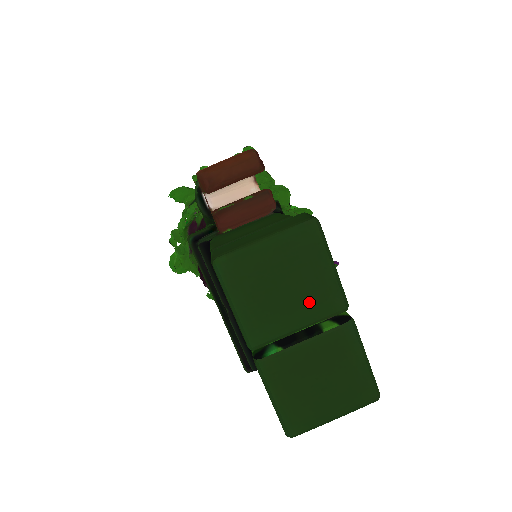
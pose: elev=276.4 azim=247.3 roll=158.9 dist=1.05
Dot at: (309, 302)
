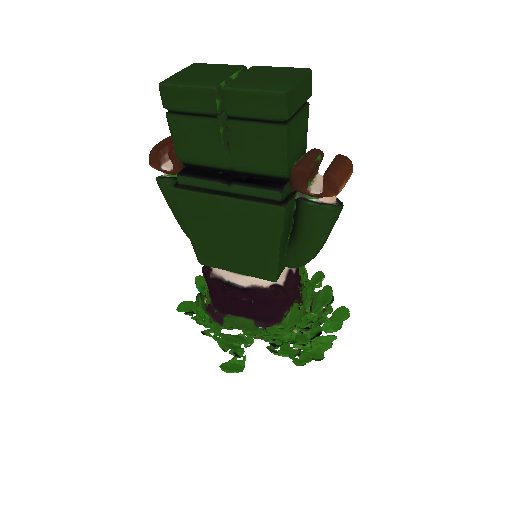
Dot at: (222, 71)
